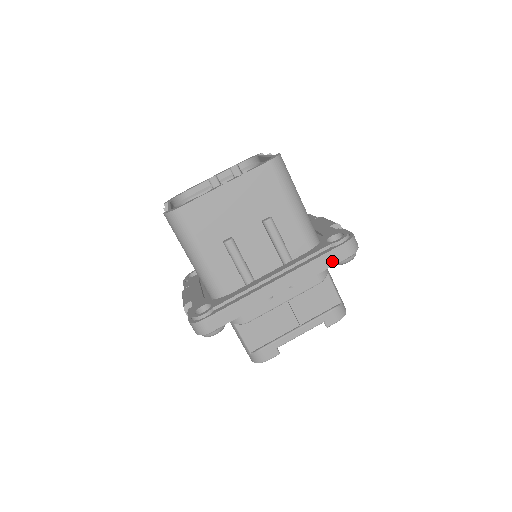
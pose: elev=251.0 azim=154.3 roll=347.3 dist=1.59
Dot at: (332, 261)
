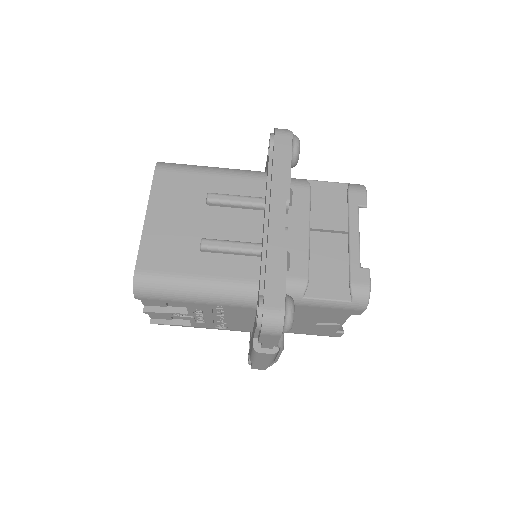
Dot at: (286, 154)
